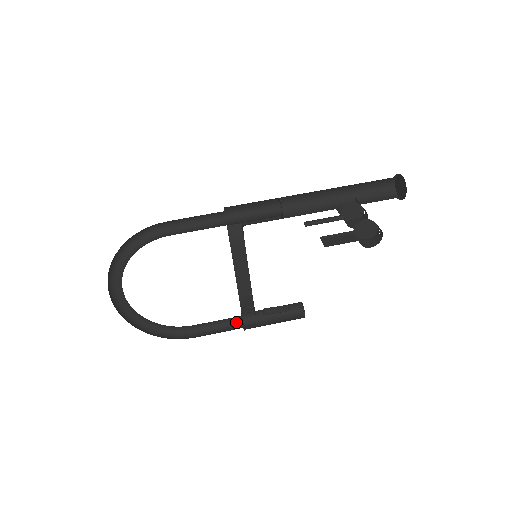
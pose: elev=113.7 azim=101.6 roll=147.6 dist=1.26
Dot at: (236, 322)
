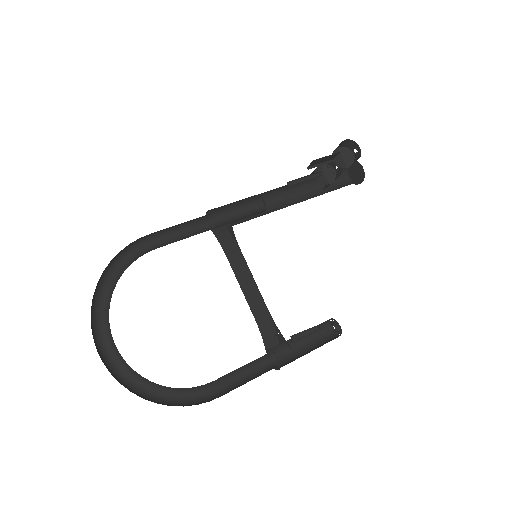
Dot at: (265, 368)
